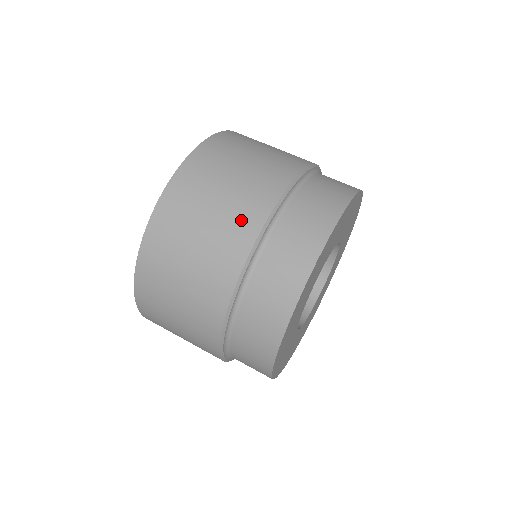
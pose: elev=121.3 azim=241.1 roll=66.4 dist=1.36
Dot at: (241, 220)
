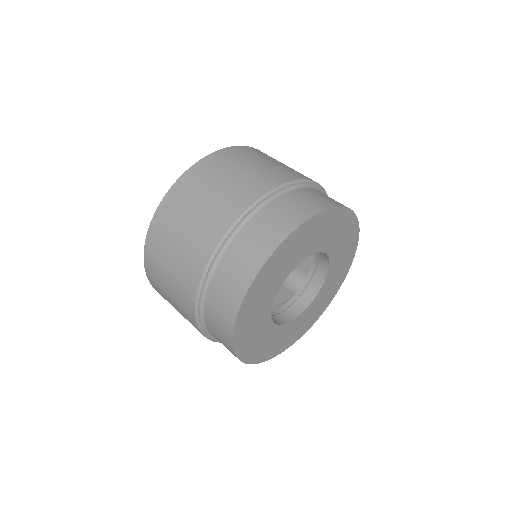
Dot at: (232, 202)
